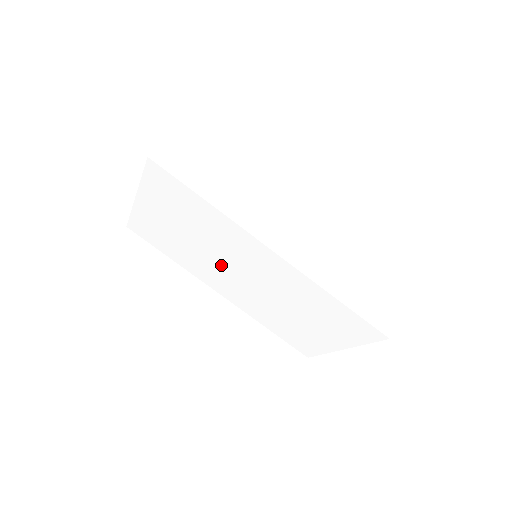
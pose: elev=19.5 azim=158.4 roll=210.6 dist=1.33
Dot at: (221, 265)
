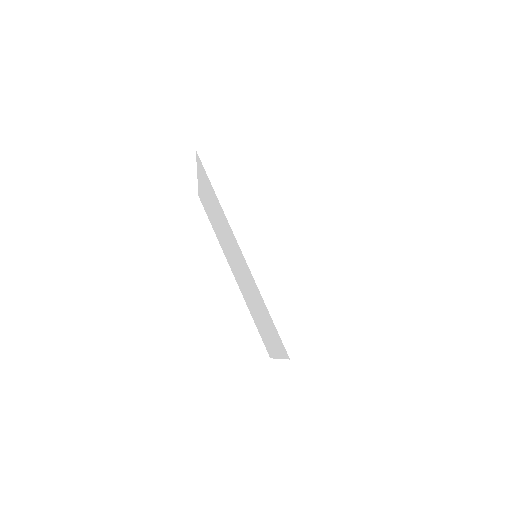
Dot at: (229, 249)
